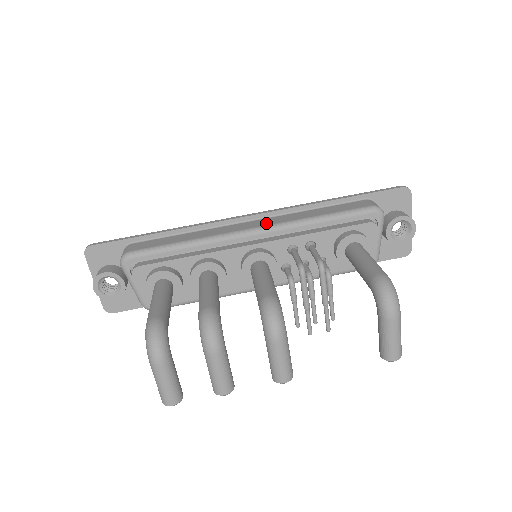
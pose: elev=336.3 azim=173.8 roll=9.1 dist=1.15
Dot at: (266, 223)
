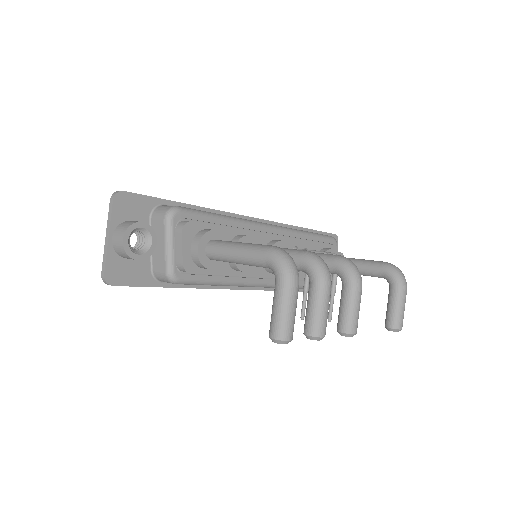
Dot at: occluded
